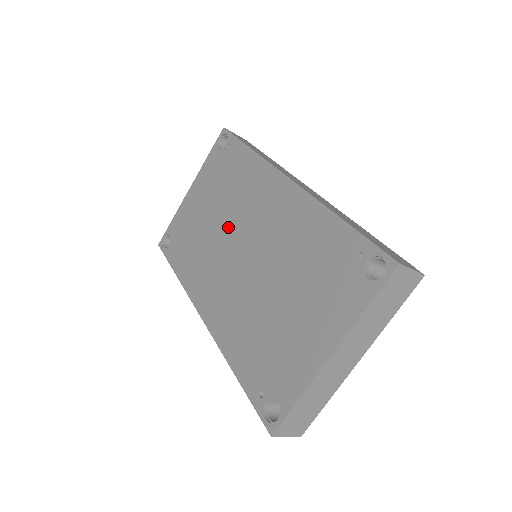
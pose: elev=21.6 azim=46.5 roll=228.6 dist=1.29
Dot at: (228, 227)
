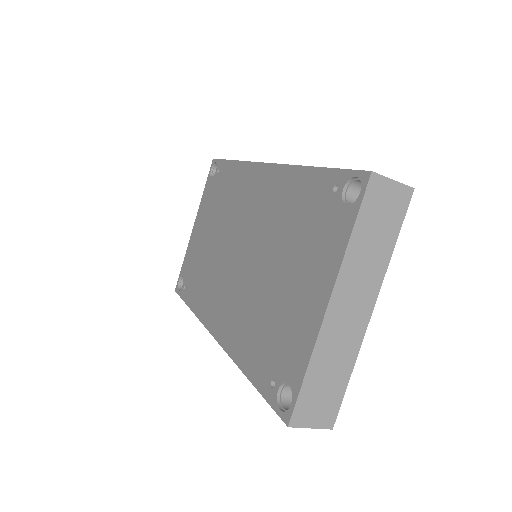
Dot at: (225, 238)
